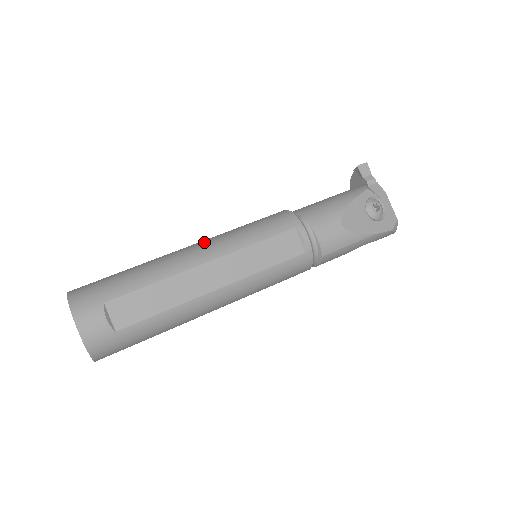
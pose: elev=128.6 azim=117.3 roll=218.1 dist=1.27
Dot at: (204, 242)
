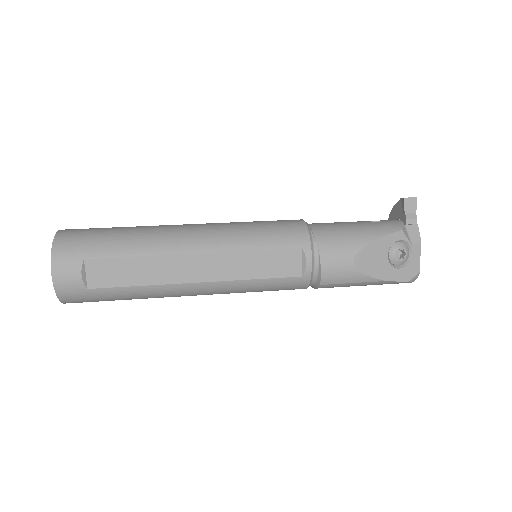
Dot at: (205, 228)
